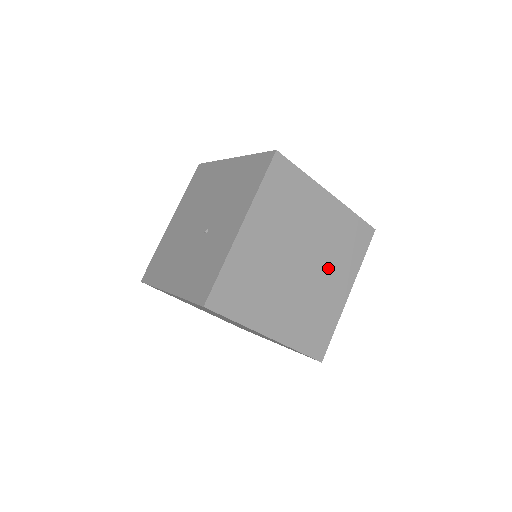
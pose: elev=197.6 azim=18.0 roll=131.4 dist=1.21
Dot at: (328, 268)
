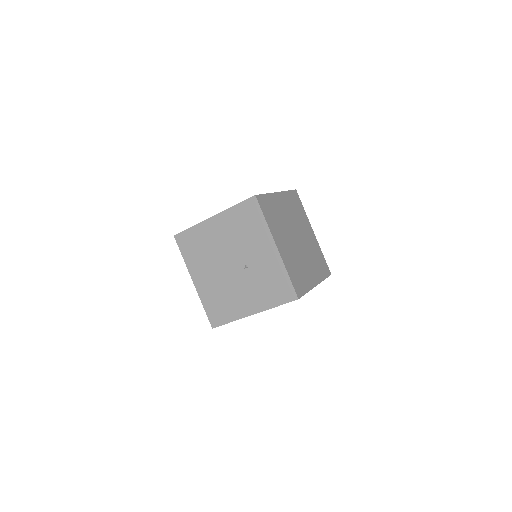
Dot at: (302, 229)
